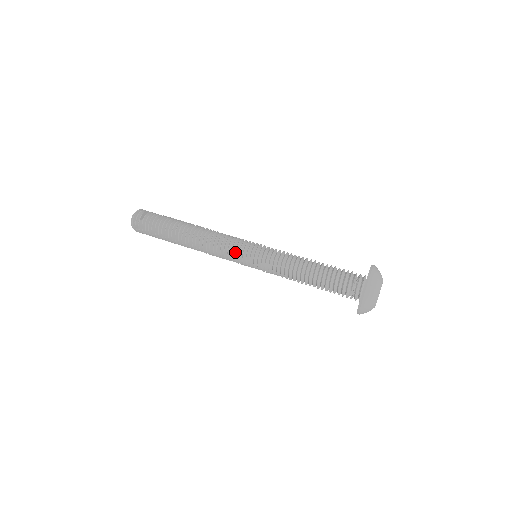
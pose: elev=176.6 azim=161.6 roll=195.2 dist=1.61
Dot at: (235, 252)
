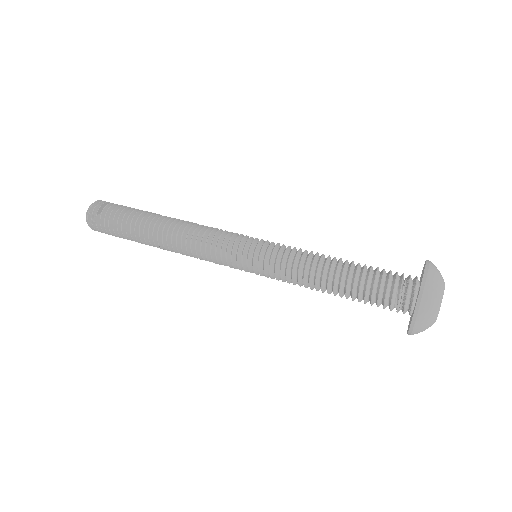
Dot at: (226, 251)
